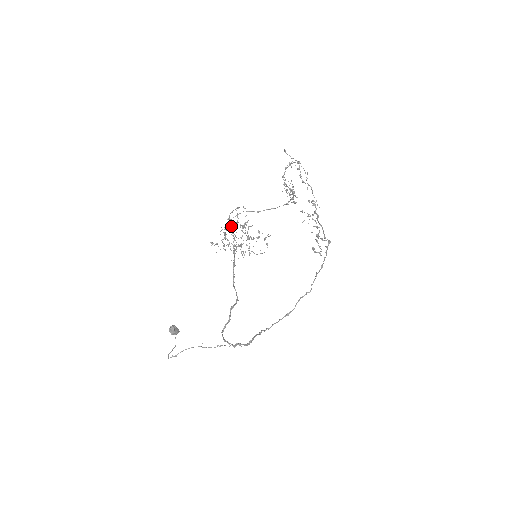
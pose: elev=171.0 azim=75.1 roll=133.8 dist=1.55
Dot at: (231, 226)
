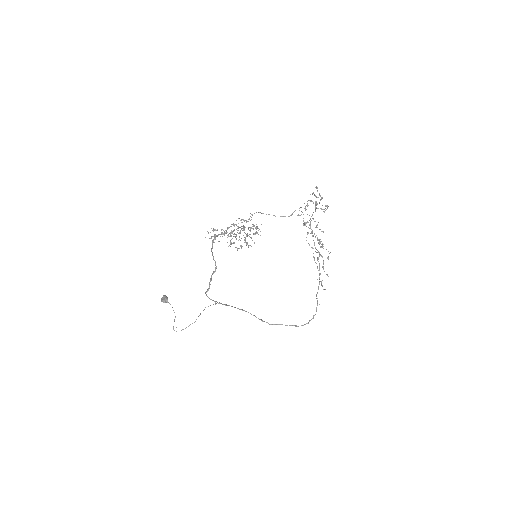
Dot at: (246, 245)
